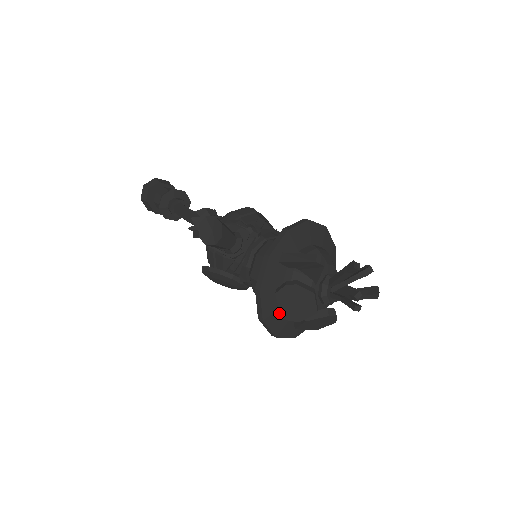
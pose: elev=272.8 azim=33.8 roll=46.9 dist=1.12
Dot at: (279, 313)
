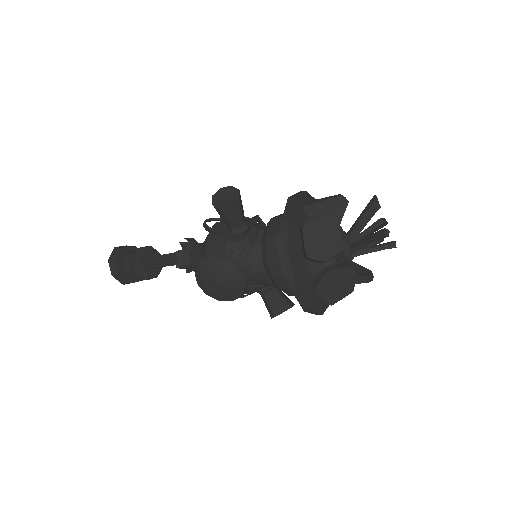
Dot at: (301, 258)
